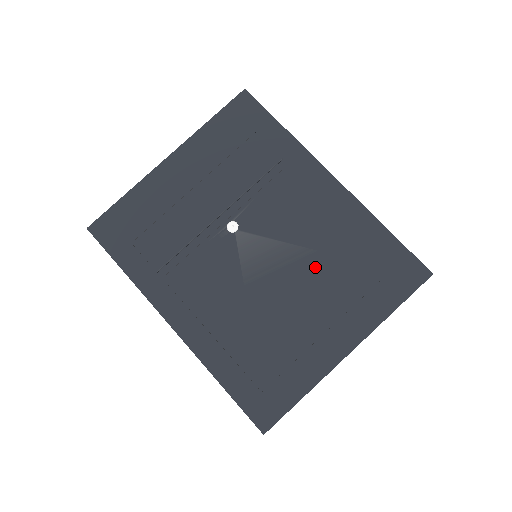
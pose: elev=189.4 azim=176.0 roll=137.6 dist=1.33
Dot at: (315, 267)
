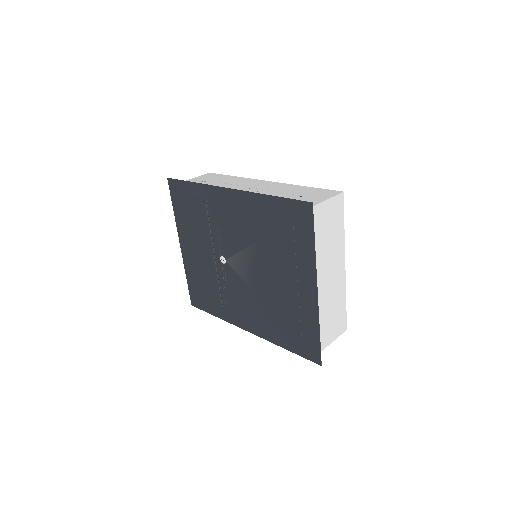
Dot at: (264, 252)
